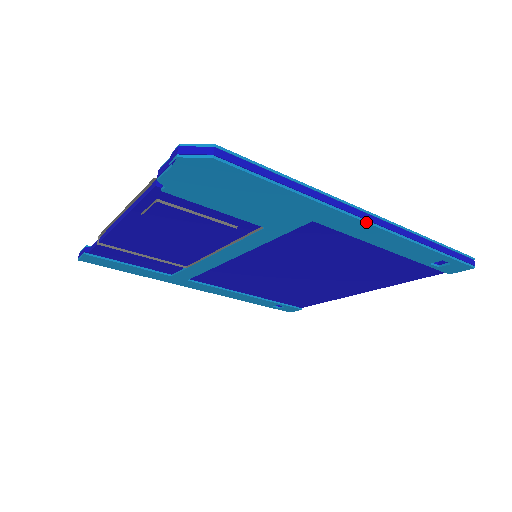
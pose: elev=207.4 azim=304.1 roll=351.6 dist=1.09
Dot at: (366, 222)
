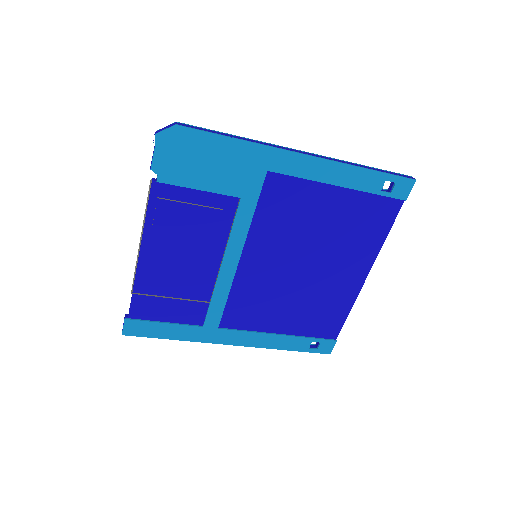
Dot at: (302, 154)
